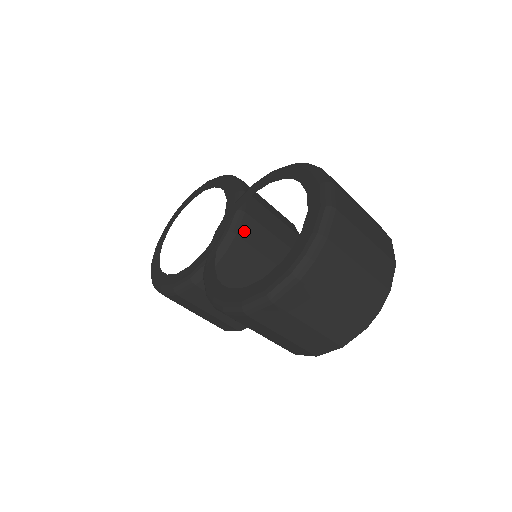
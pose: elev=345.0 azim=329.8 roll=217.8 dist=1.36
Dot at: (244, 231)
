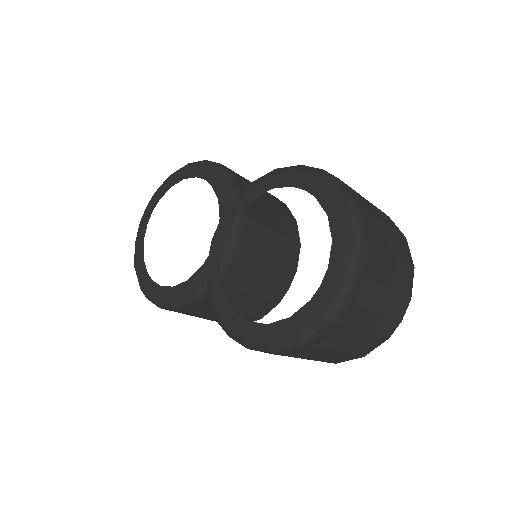
Dot at: (245, 238)
